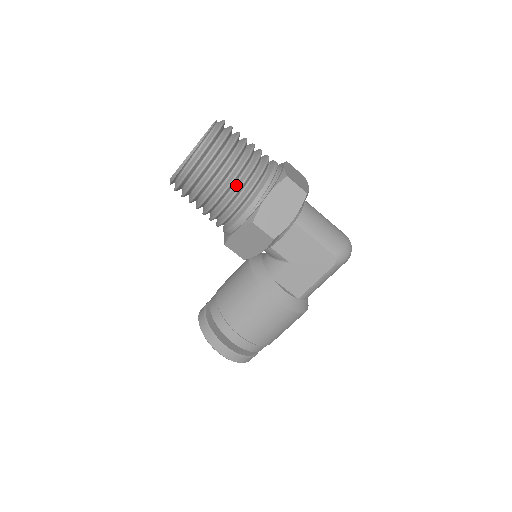
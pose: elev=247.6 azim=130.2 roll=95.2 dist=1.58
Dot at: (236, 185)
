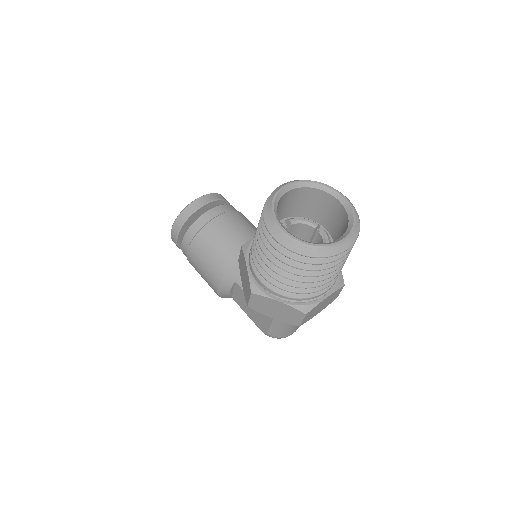
Dot at: occluded
